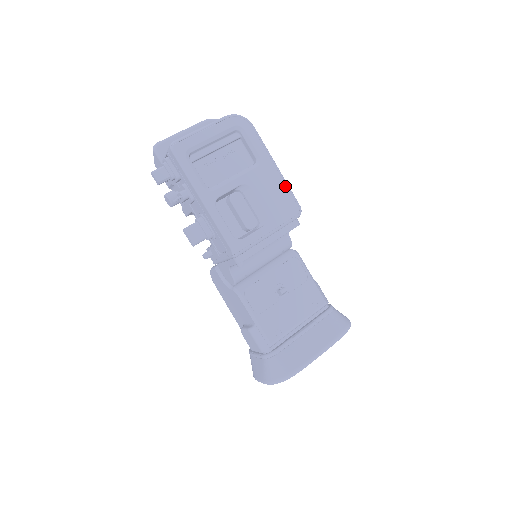
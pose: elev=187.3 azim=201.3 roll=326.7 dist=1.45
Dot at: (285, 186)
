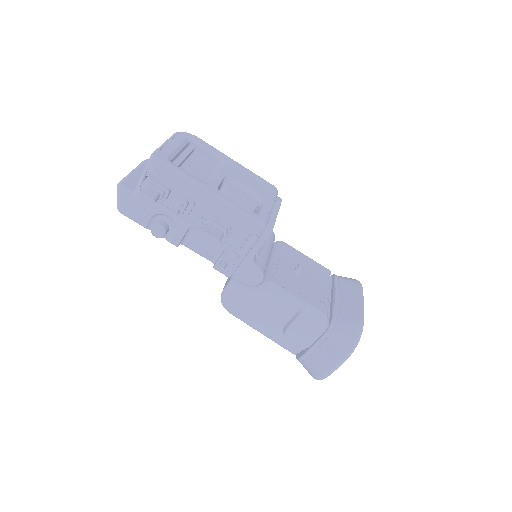
Dot at: (252, 173)
